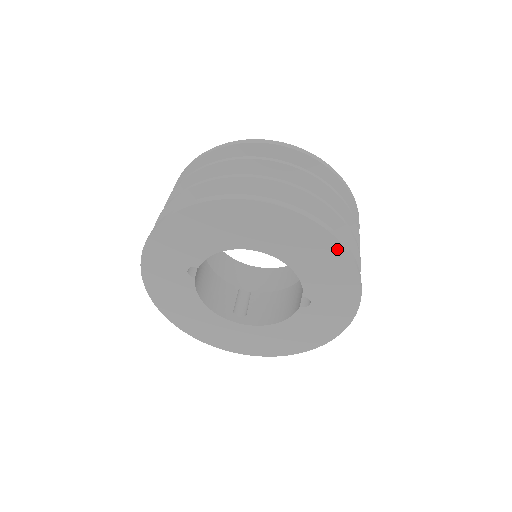
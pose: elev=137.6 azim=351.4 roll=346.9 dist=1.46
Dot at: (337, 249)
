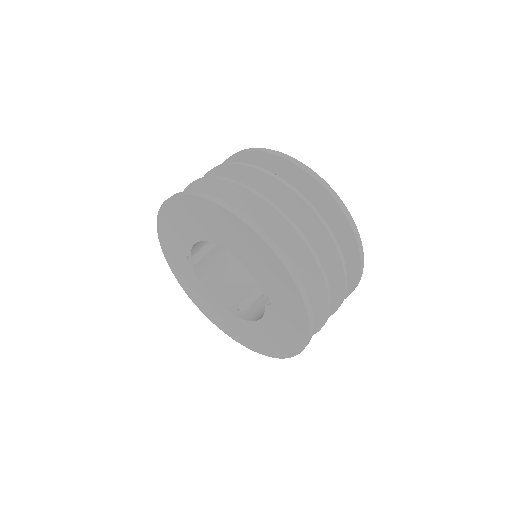
Dot at: (262, 244)
